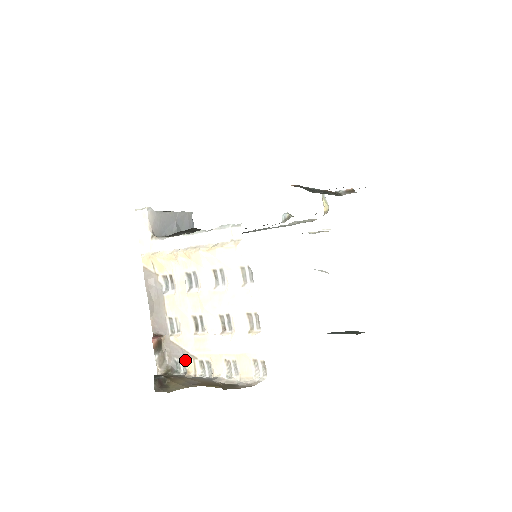
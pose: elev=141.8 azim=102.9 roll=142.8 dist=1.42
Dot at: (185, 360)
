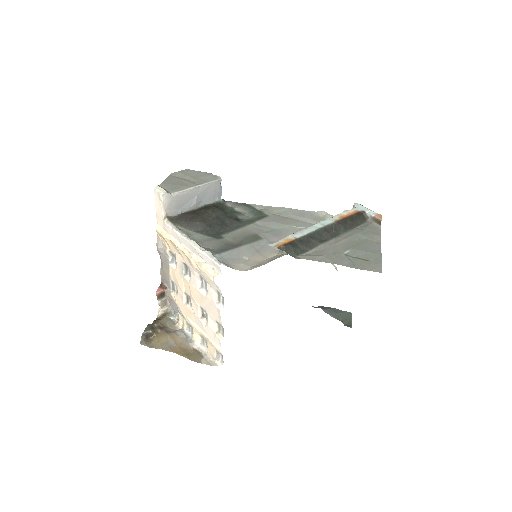
Dot at: (178, 313)
